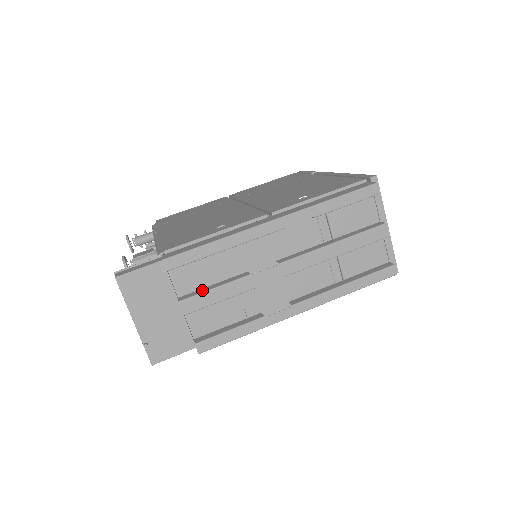
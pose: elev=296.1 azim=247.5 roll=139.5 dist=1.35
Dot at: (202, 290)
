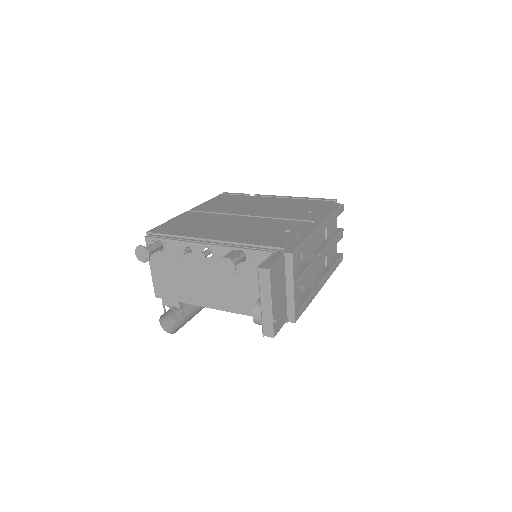
Dot at: (297, 275)
